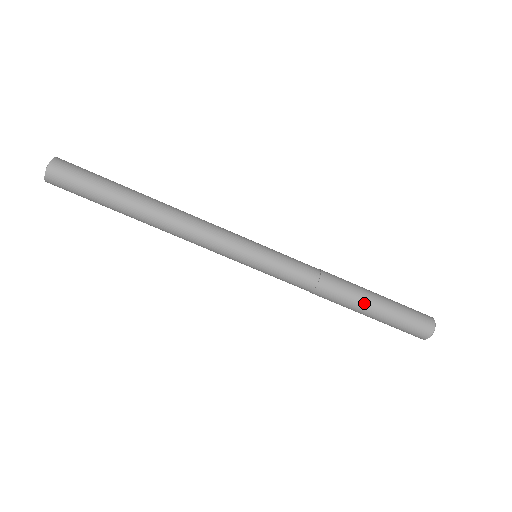
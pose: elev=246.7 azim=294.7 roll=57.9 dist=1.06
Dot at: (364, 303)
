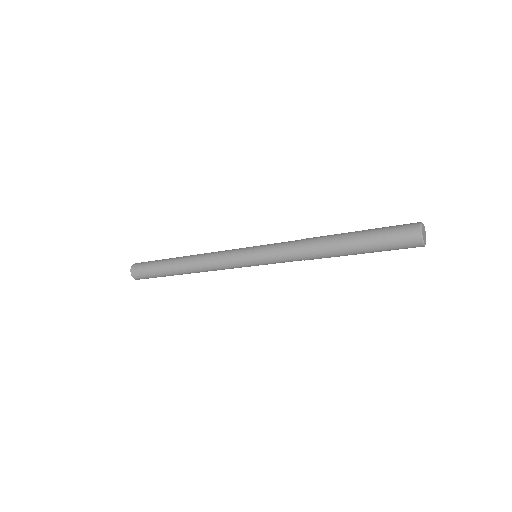
Dot at: occluded
